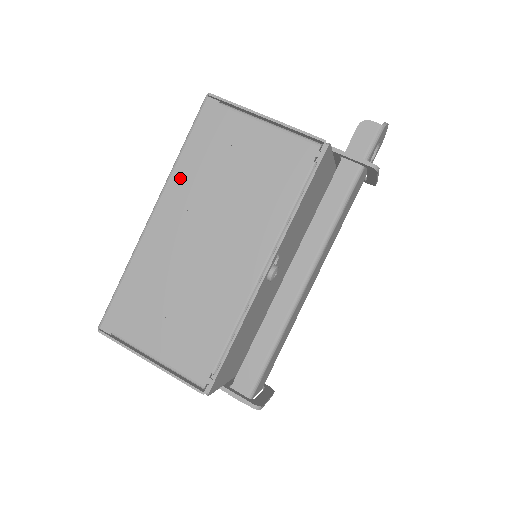
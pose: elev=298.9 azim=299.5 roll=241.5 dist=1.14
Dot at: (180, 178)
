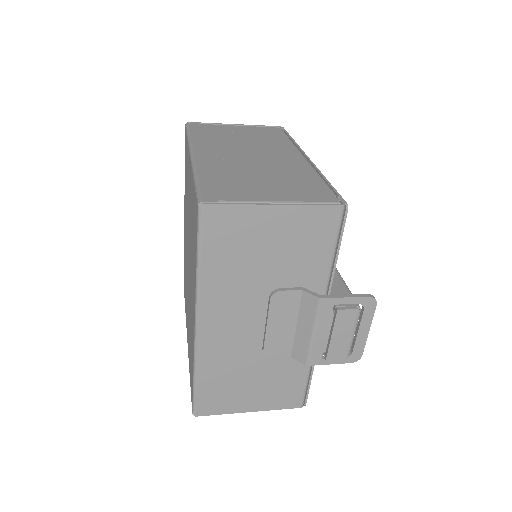
Dot at: (200, 142)
